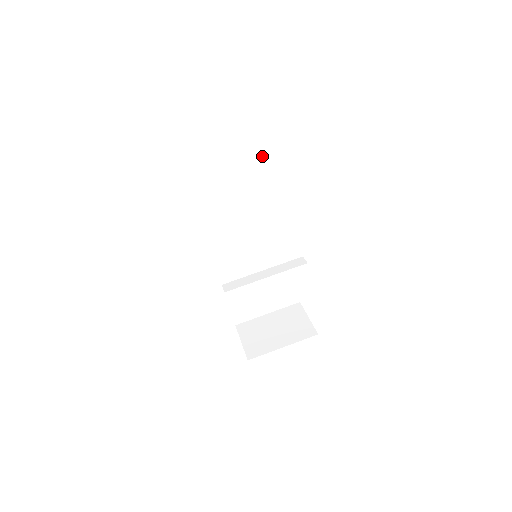
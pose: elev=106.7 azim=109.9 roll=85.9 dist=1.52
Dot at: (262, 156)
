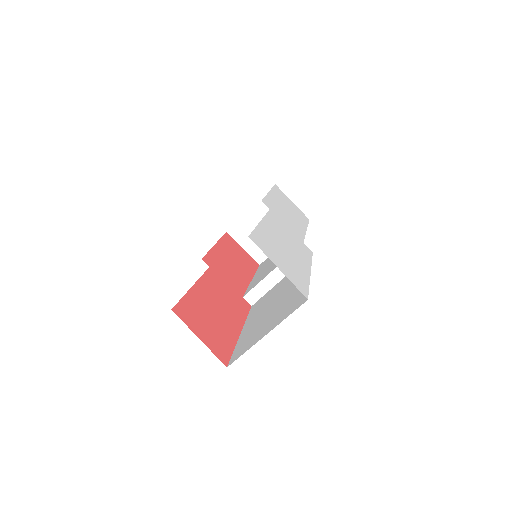
Dot at: occluded
